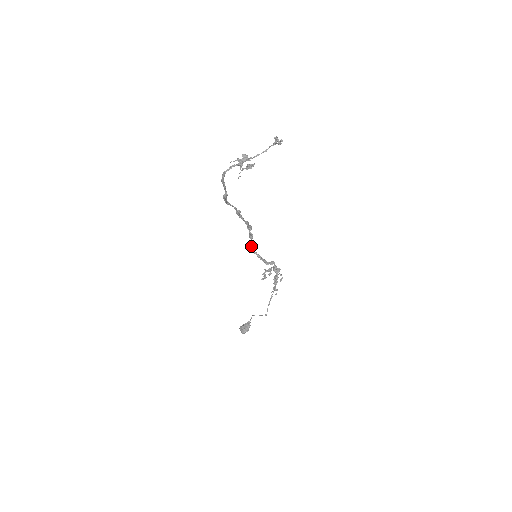
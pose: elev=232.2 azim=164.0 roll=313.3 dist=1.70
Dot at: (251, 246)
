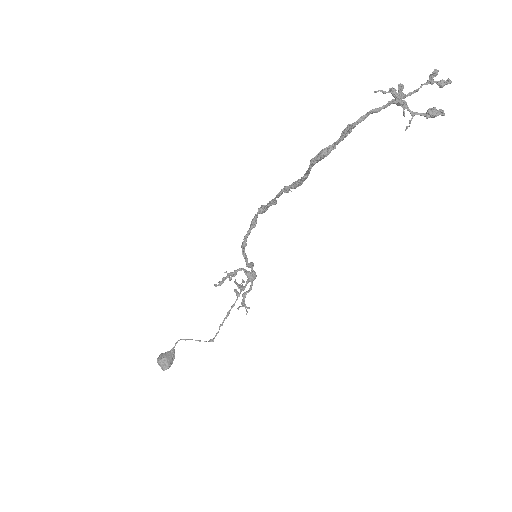
Dot at: (246, 238)
